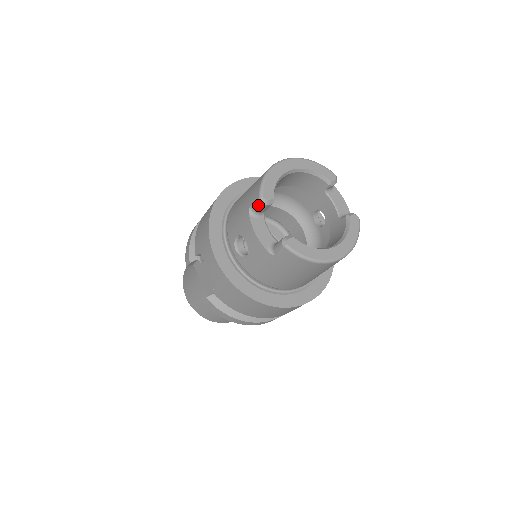
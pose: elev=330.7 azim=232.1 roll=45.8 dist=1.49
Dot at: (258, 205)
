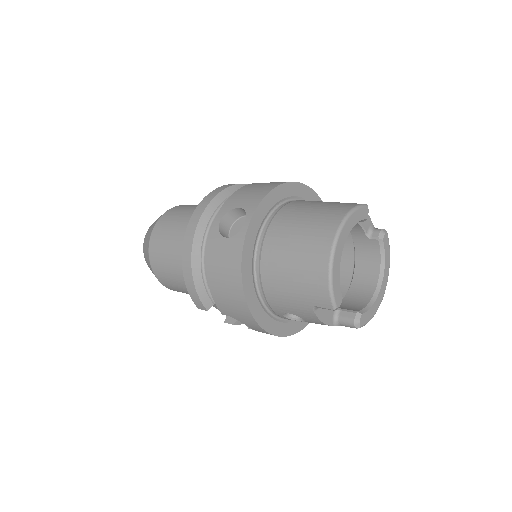
Dot at: occluded
